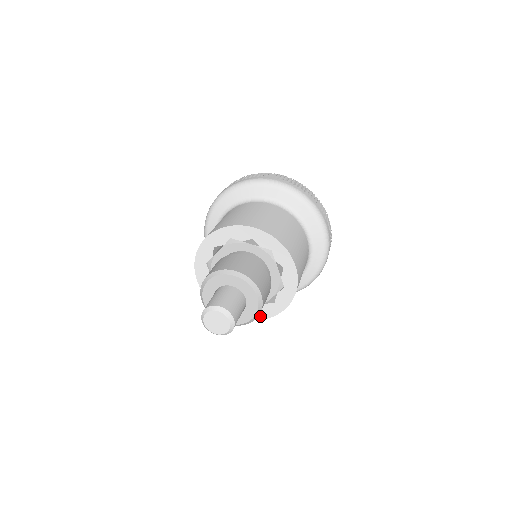
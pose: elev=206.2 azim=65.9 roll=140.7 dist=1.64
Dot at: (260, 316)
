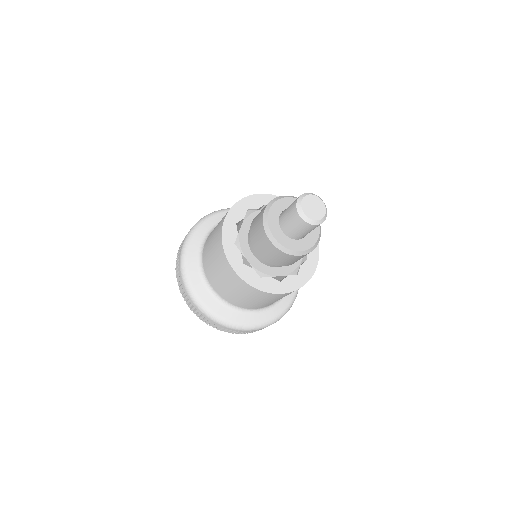
Dot at: (258, 285)
